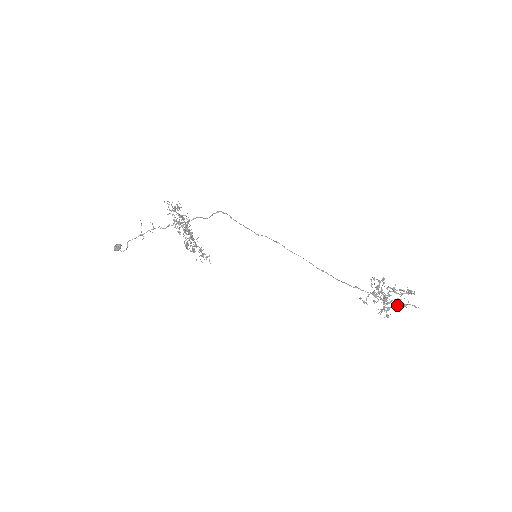
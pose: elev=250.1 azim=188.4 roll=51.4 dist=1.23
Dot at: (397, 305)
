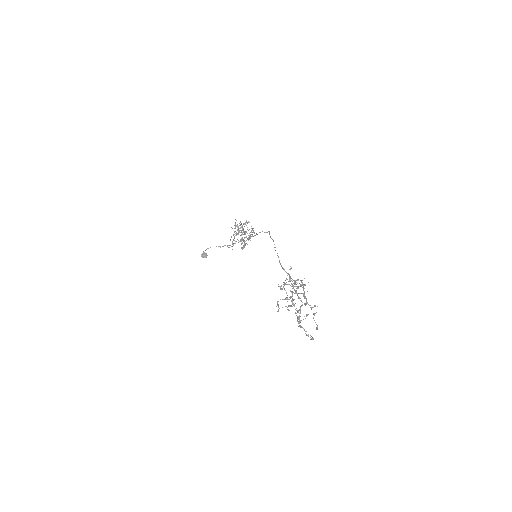
Dot at: (295, 283)
